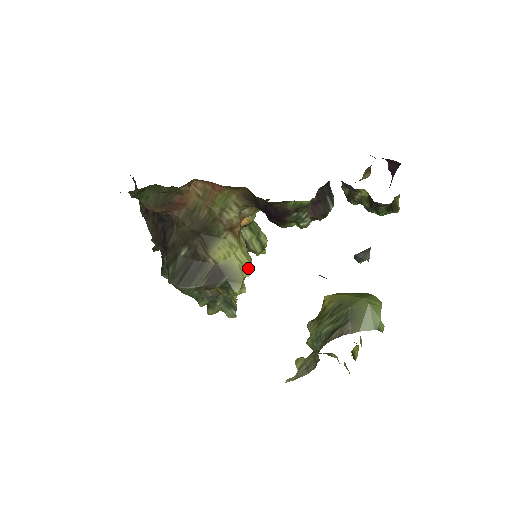
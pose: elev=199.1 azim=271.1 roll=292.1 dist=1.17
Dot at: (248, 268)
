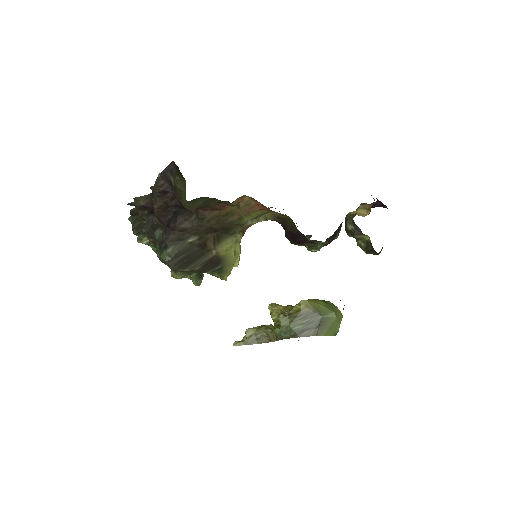
Dot at: (239, 258)
